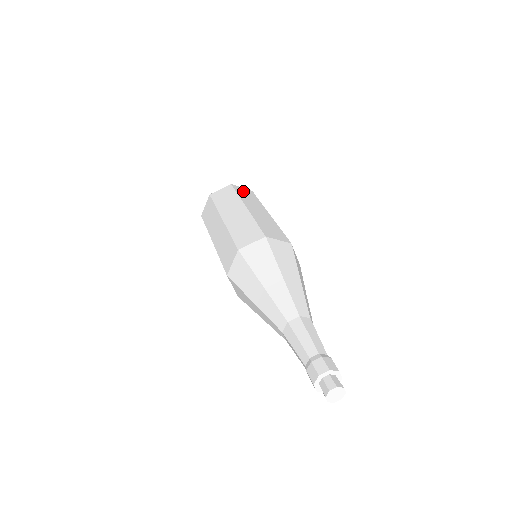
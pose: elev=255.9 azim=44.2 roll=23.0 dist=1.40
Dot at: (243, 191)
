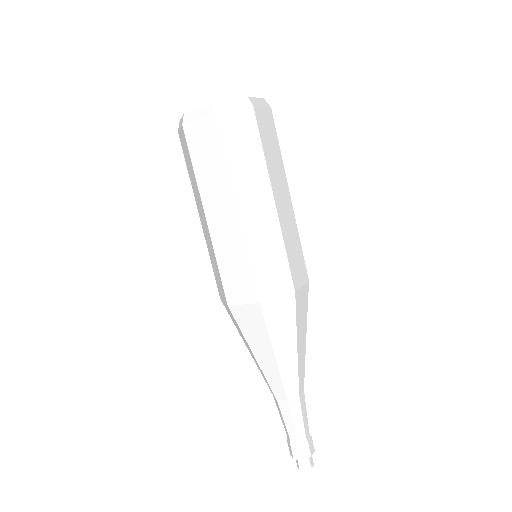
Dot at: (266, 126)
